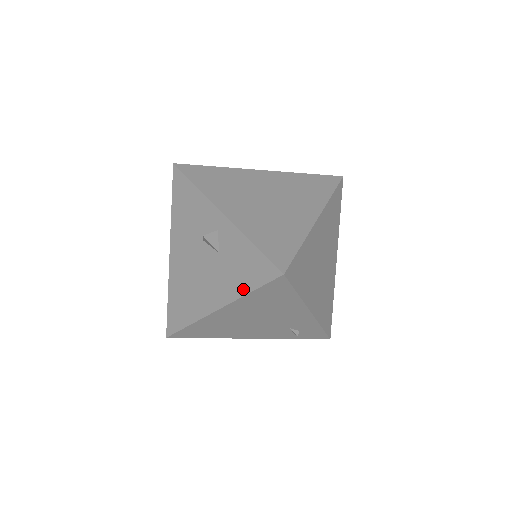
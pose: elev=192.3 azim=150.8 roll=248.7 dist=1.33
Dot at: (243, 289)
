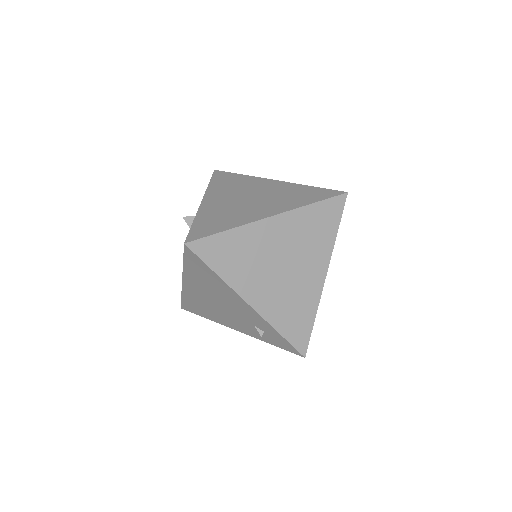
Dot at: occluded
